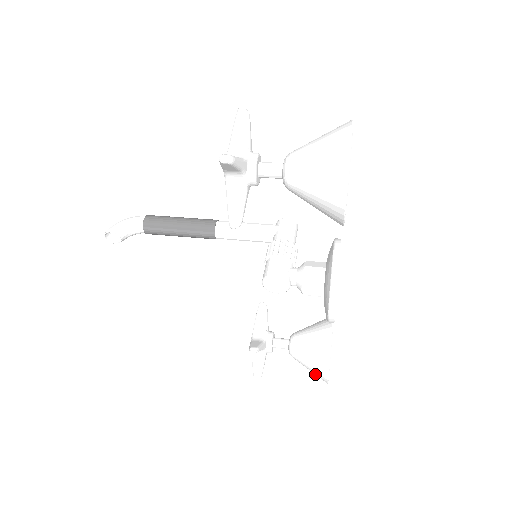
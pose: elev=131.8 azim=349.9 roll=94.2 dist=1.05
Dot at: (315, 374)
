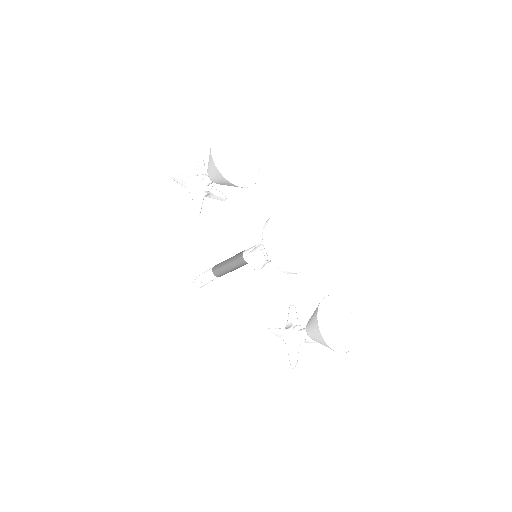
Dot at: (324, 345)
